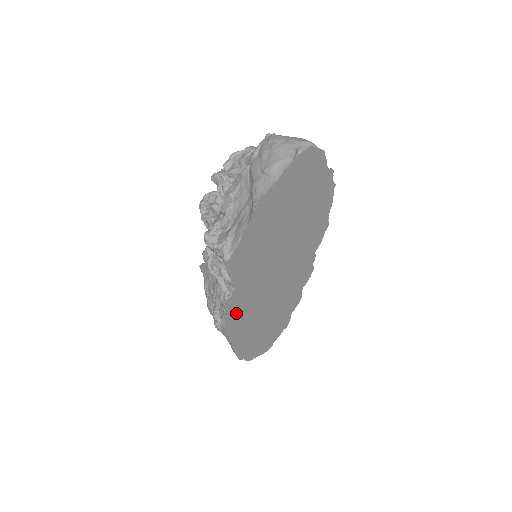
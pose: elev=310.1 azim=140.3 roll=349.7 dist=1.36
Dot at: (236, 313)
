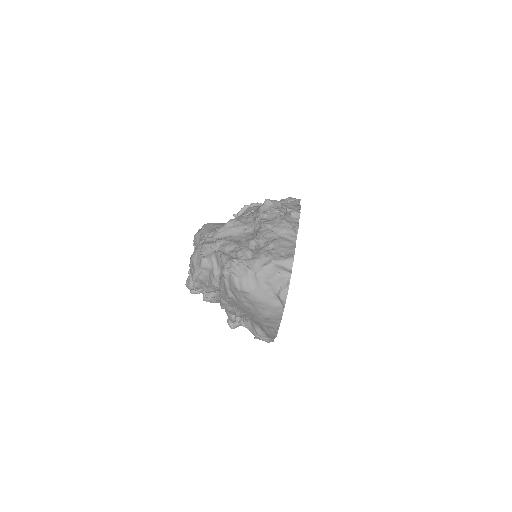
Dot at: occluded
